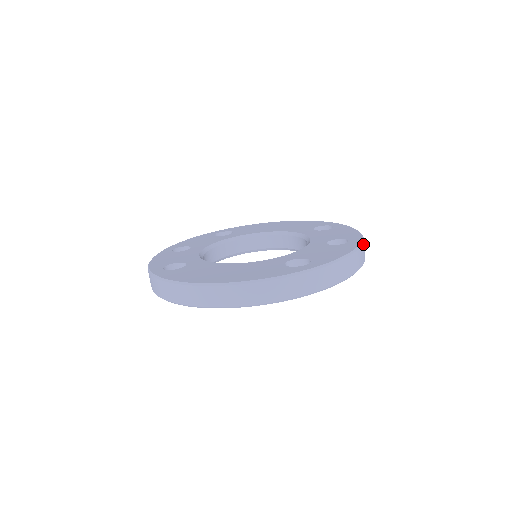
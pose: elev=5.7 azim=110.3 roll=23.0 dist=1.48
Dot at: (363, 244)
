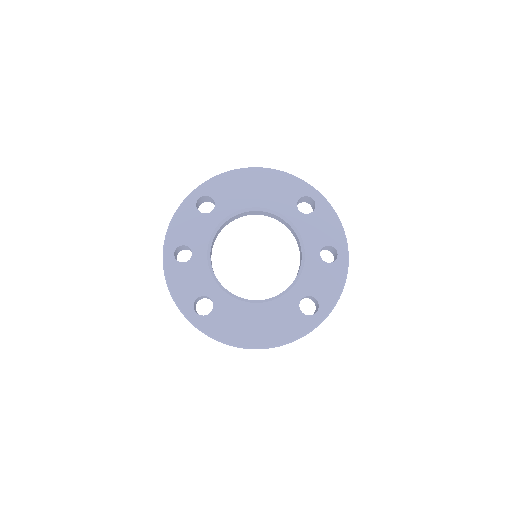
Dot at: (348, 254)
